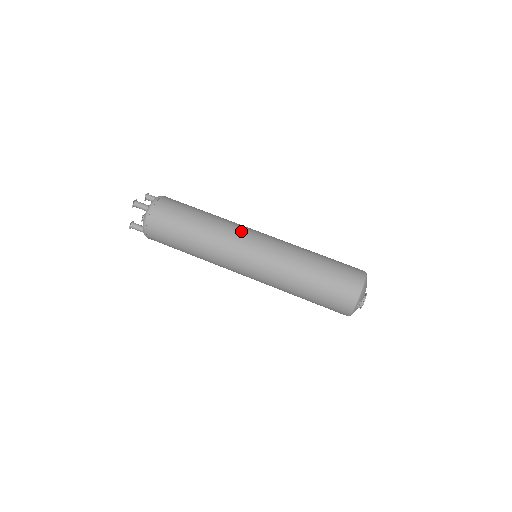
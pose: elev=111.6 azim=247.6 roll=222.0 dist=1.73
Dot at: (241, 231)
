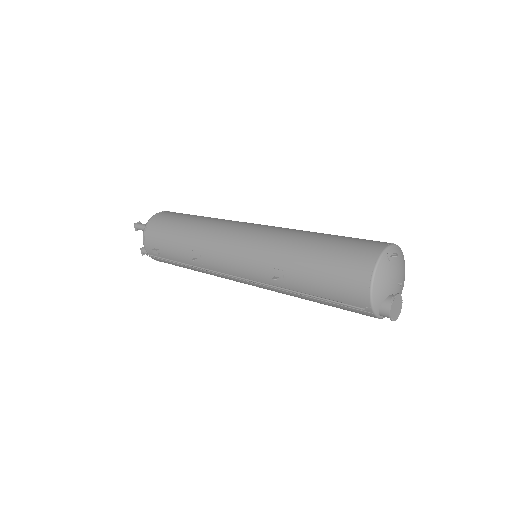
Dot at: occluded
